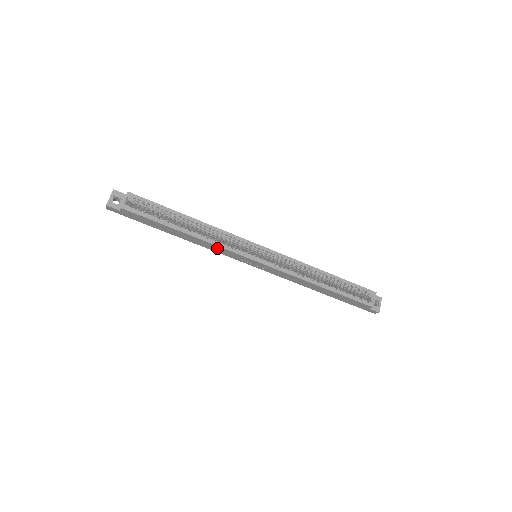
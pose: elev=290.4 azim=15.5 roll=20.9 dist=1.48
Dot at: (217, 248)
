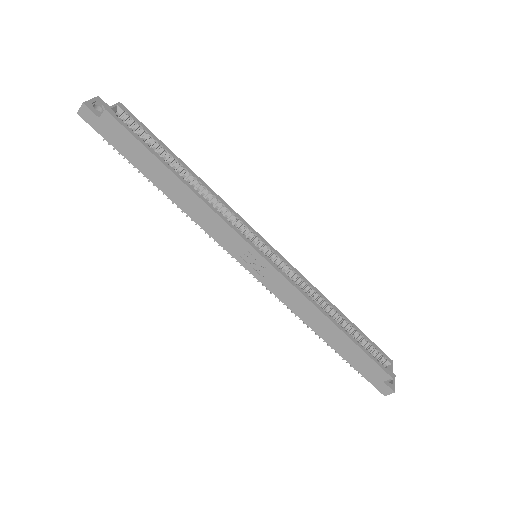
Dot at: (212, 220)
